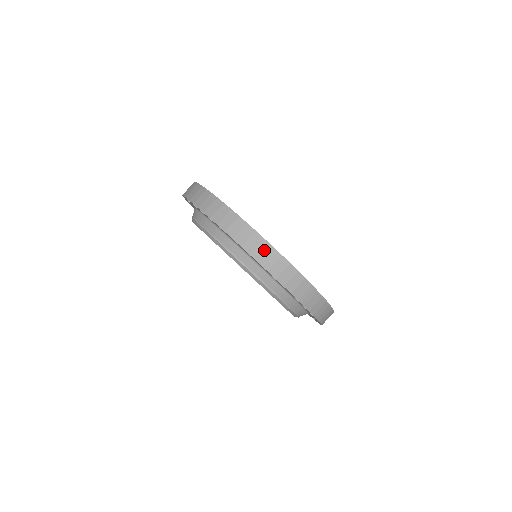
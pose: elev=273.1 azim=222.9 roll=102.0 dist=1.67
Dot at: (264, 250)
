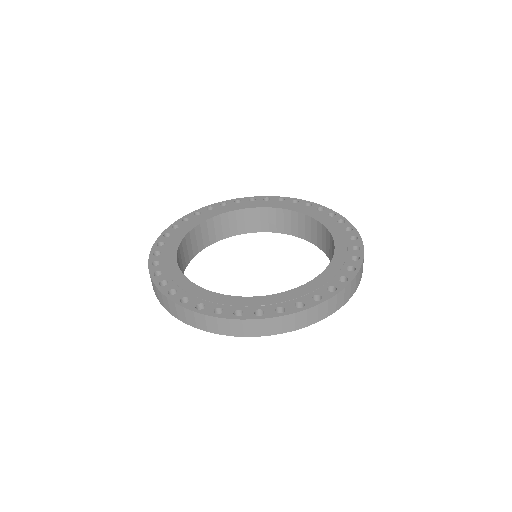
Dot at: (173, 307)
